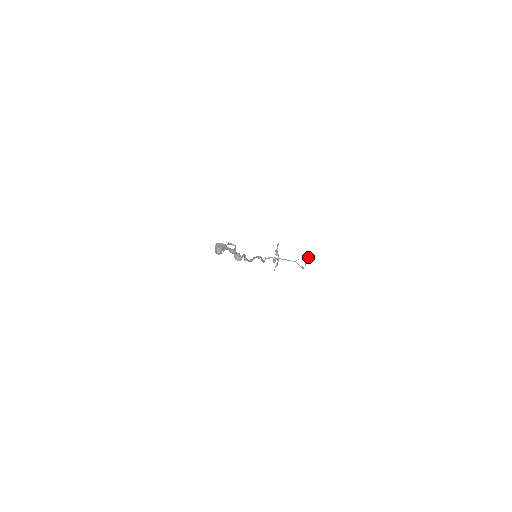
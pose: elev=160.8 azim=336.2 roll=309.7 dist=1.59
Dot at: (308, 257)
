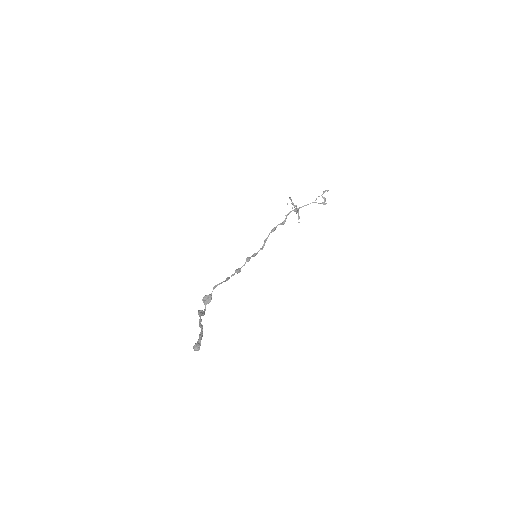
Dot at: (325, 190)
